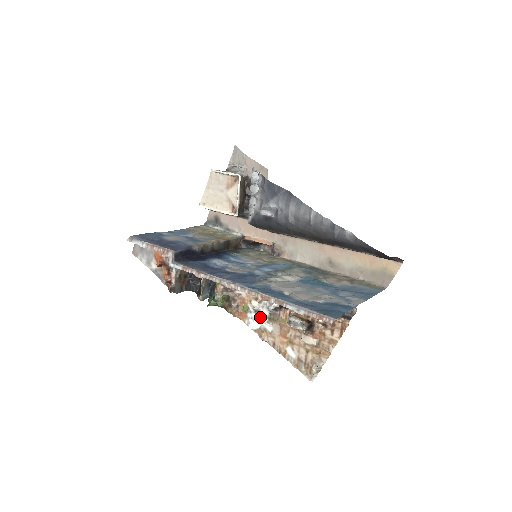
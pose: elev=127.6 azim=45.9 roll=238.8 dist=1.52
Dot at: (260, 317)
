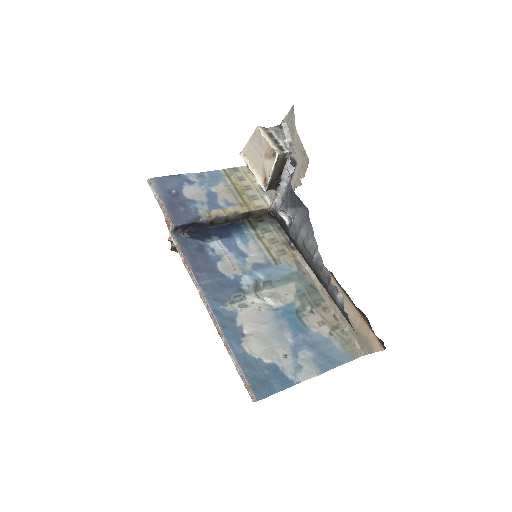
Dot at: occluded
